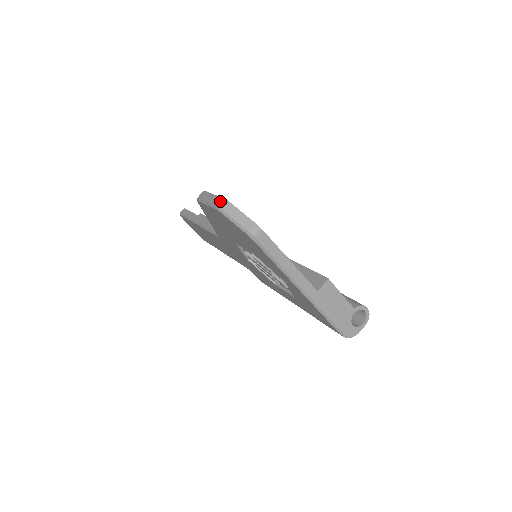
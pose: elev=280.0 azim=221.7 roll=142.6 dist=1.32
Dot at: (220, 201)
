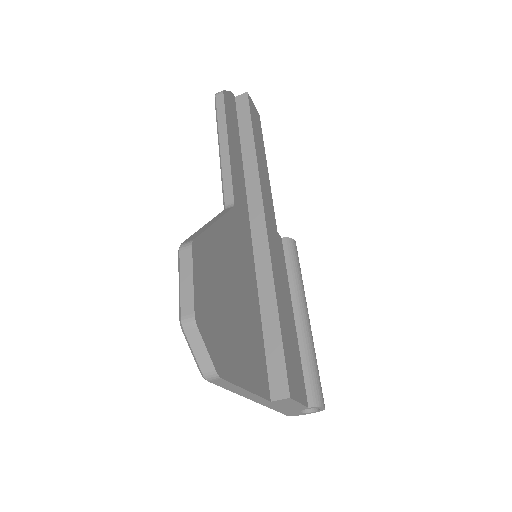
Dot at: (188, 314)
